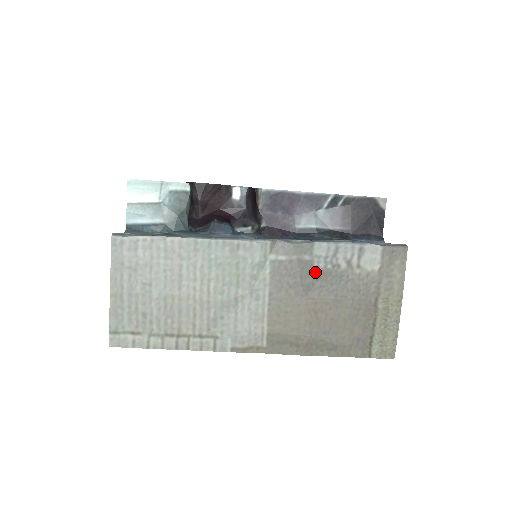
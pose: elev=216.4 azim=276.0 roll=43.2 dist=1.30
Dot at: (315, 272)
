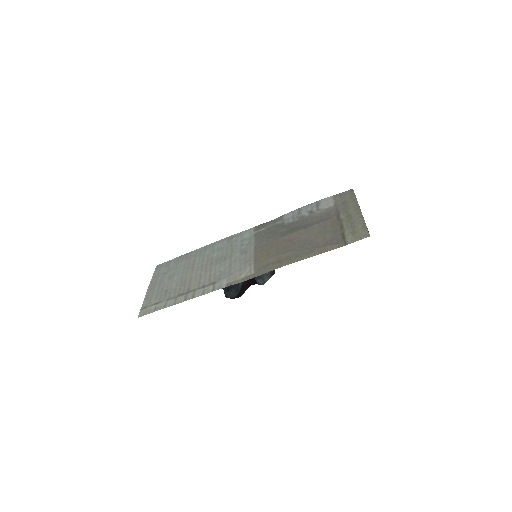
Dot at: (287, 226)
